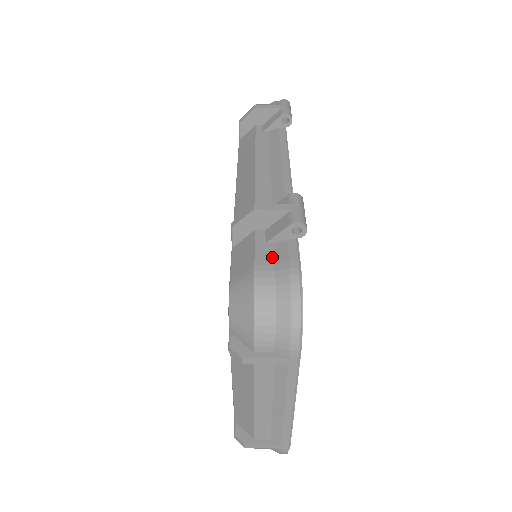
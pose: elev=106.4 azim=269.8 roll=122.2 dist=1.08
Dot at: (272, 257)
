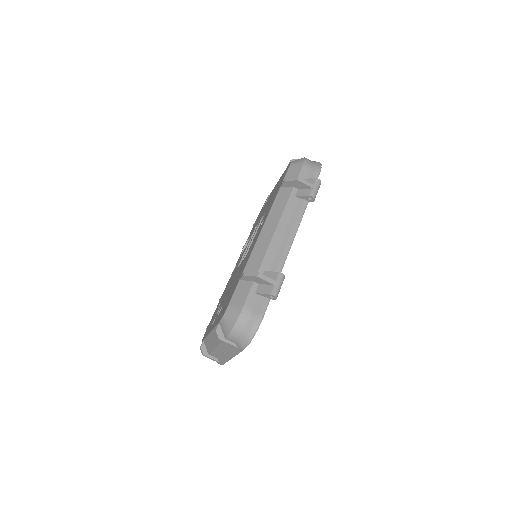
Dot at: (254, 304)
